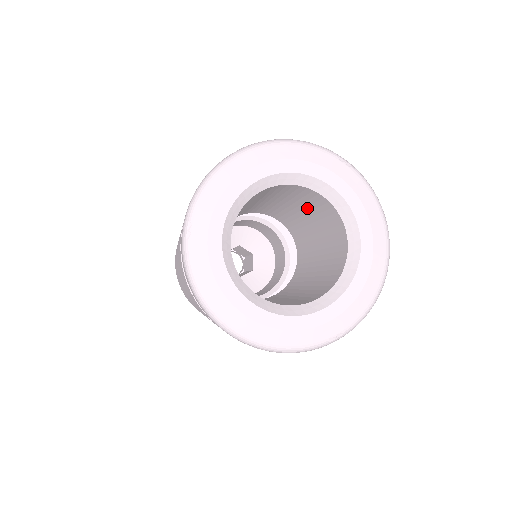
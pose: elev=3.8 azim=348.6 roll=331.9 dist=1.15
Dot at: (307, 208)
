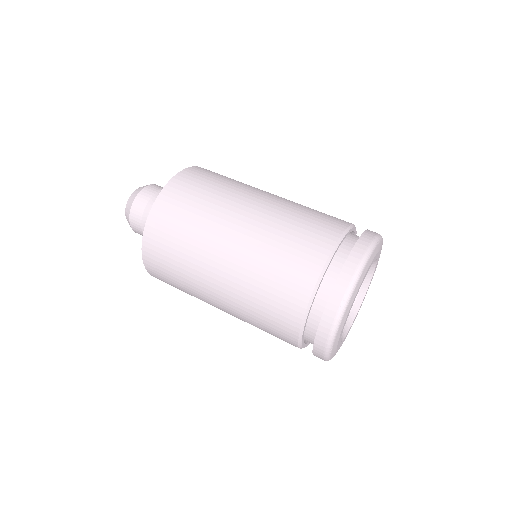
Dot at: occluded
